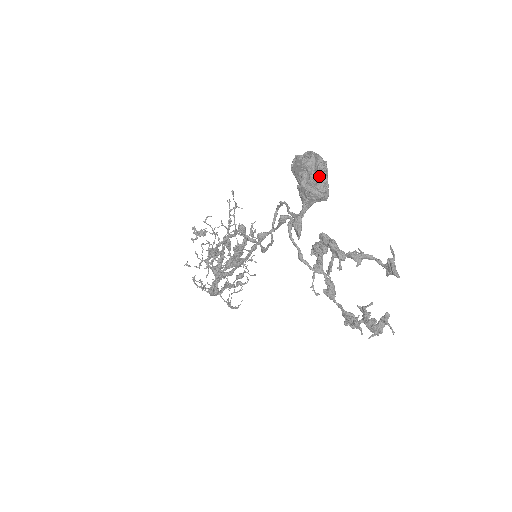
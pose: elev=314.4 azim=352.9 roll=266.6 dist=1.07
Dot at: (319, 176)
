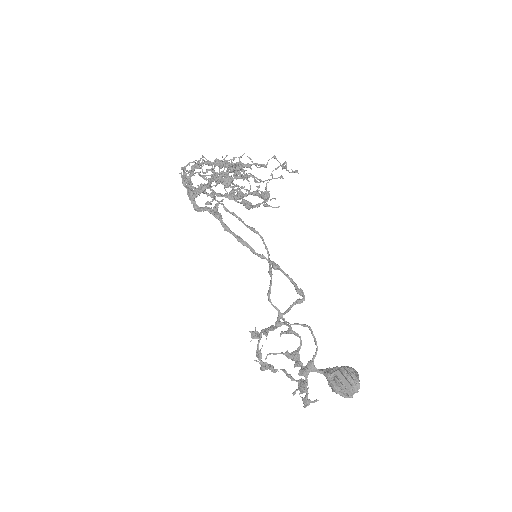
Dot at: occluded
